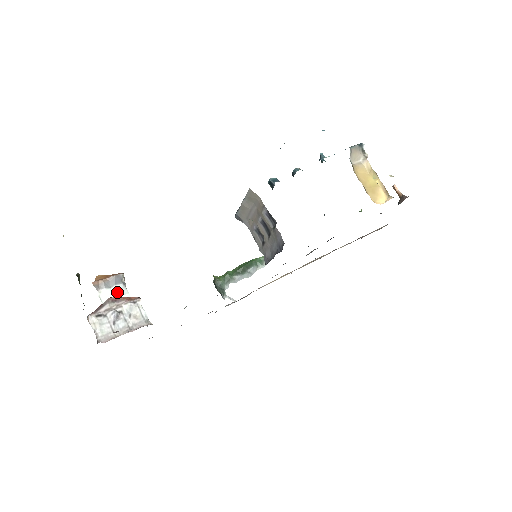
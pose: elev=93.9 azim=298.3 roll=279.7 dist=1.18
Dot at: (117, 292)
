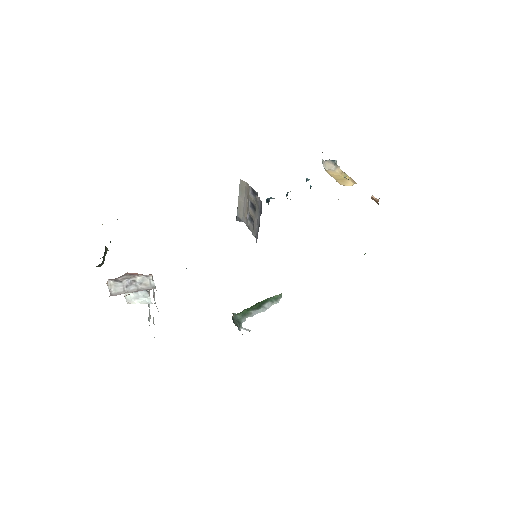
Dot at: (140, 295)
